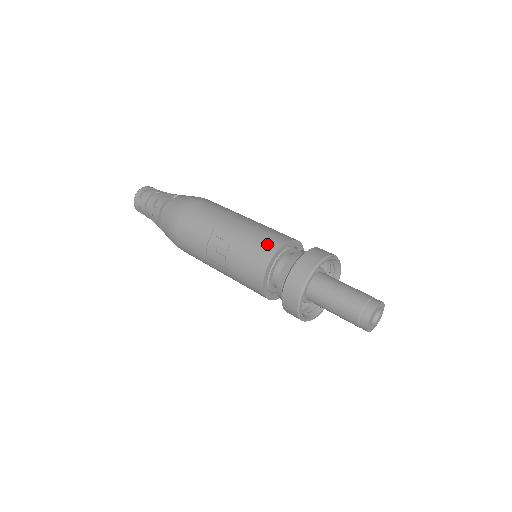
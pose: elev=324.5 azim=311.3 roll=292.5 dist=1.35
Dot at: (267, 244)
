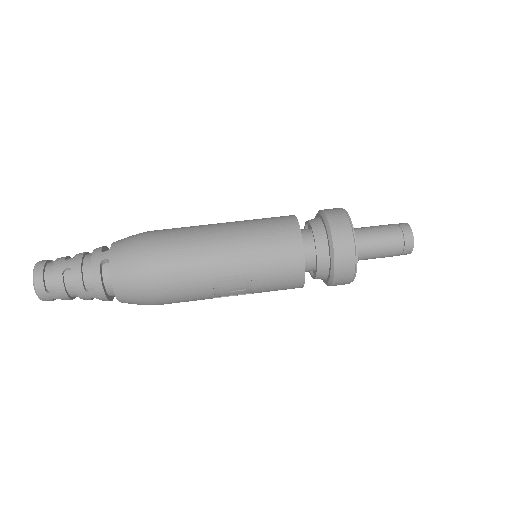
Dot at: (288, 256)
